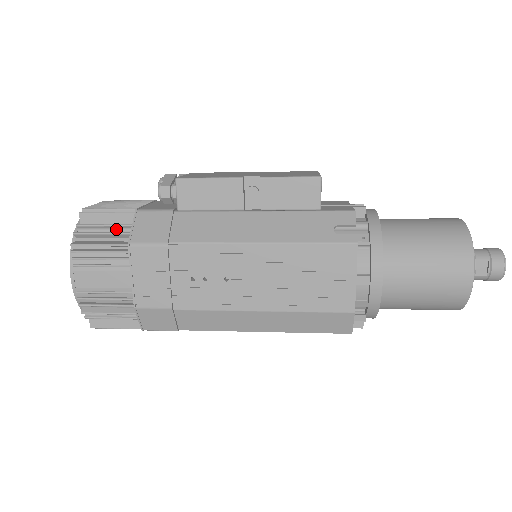
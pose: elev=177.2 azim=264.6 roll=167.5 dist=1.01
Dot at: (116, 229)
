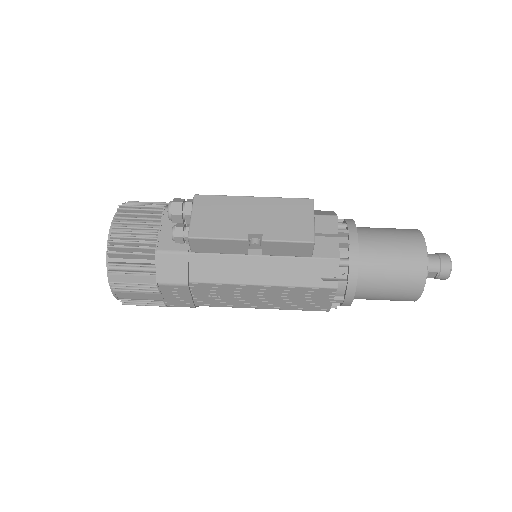
Dot at: (143, 270)
